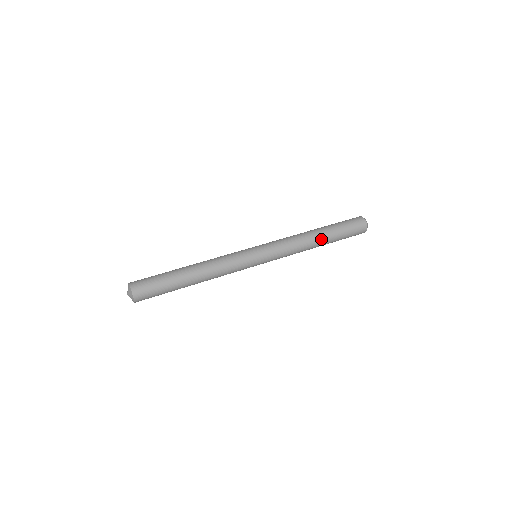
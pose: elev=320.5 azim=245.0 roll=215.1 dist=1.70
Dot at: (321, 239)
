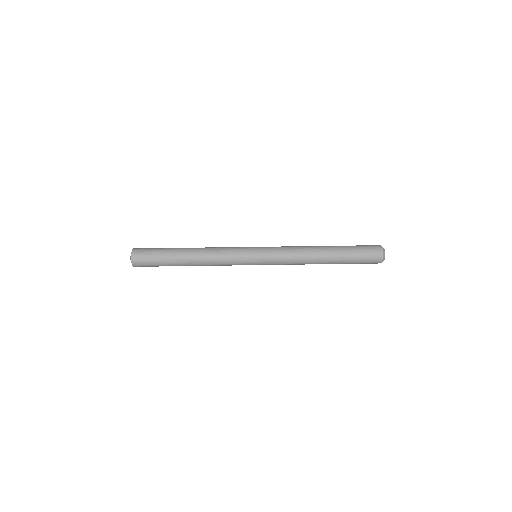
Dot at: (326, 259)
